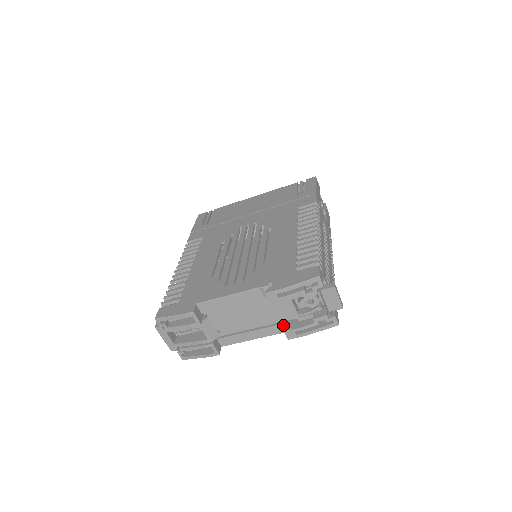
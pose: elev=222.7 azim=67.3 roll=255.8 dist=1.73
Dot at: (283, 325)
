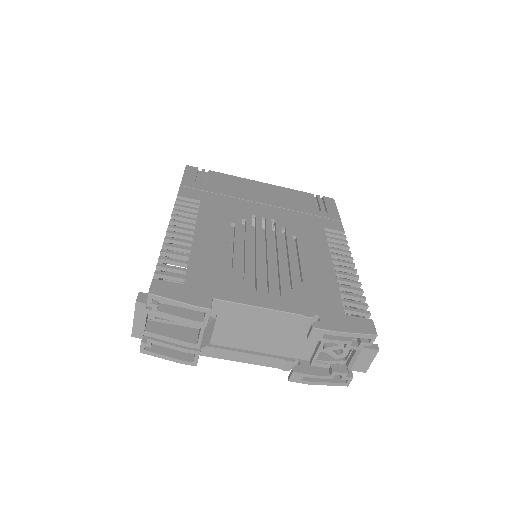
Dot at: (290, 362)
